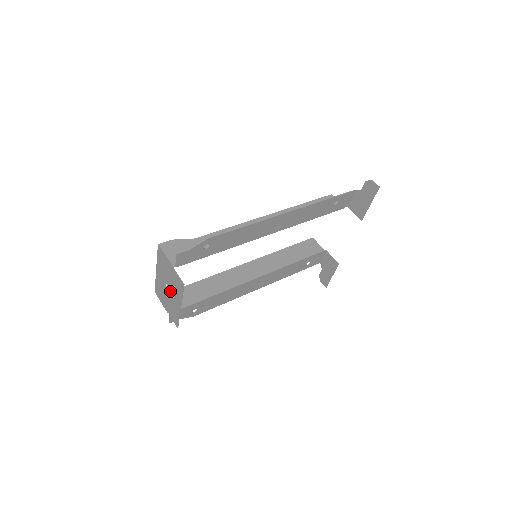
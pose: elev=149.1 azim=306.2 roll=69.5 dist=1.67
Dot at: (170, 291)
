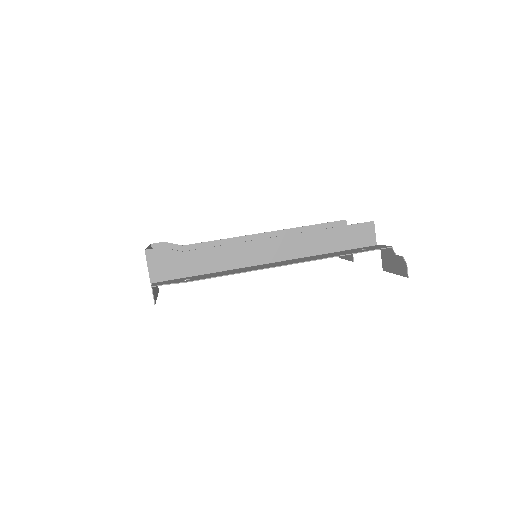
Dot at: occluded
